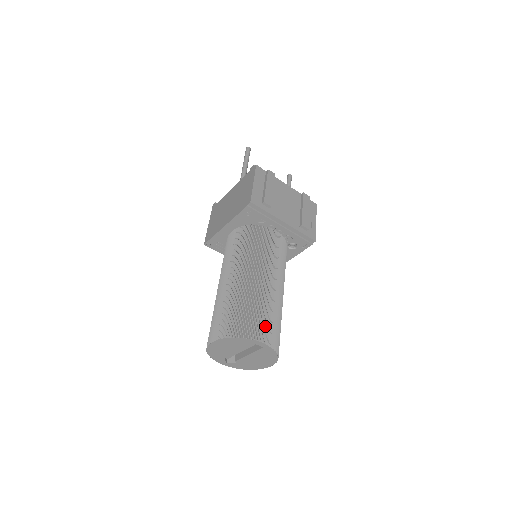
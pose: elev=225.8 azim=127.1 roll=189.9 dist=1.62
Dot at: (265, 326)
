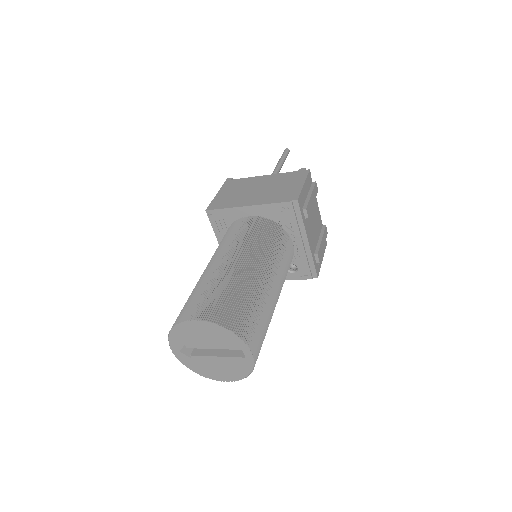
Dot at: (259, 335)
